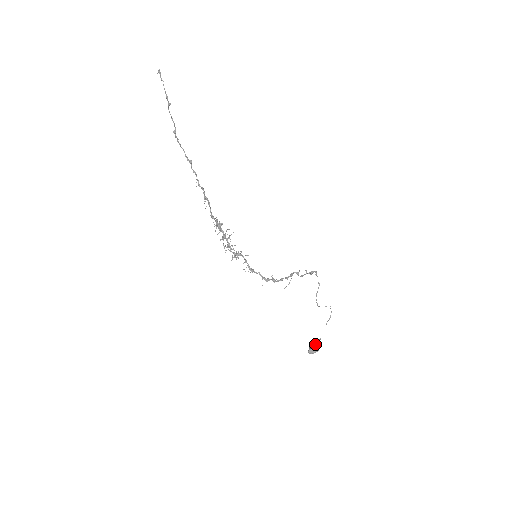
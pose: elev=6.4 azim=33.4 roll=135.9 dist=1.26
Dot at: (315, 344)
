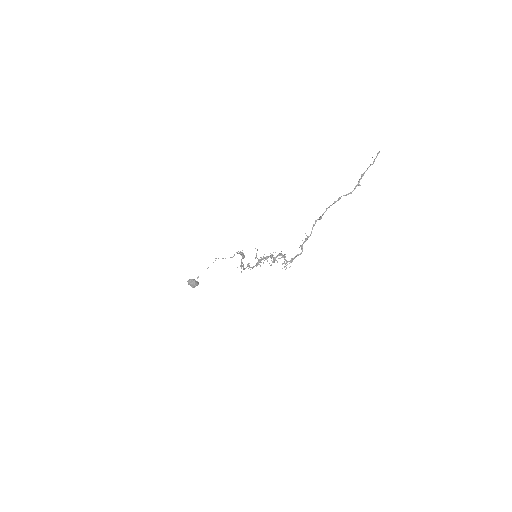
Dot at: (198, 283)
